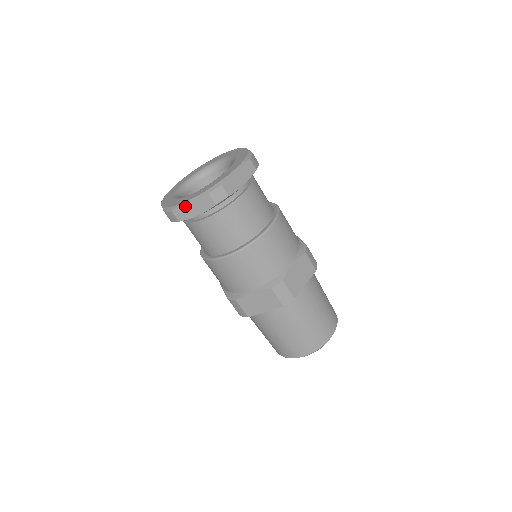
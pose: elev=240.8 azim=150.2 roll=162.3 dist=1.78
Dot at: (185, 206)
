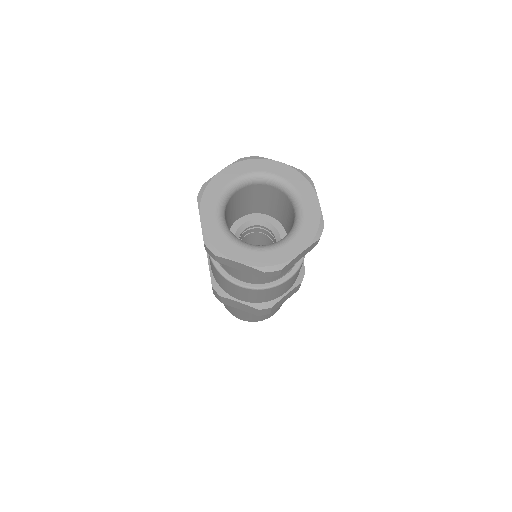
Dot at: (232, 262)
